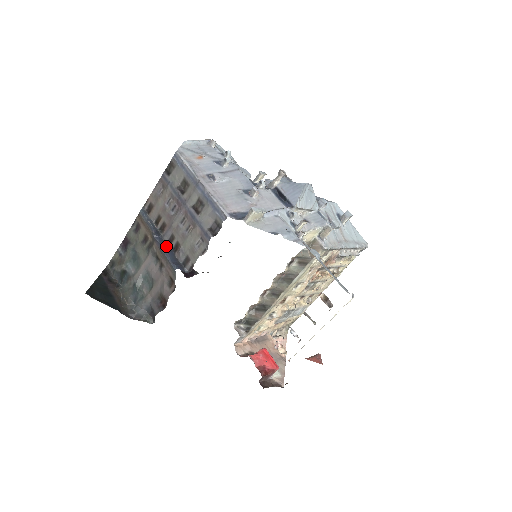
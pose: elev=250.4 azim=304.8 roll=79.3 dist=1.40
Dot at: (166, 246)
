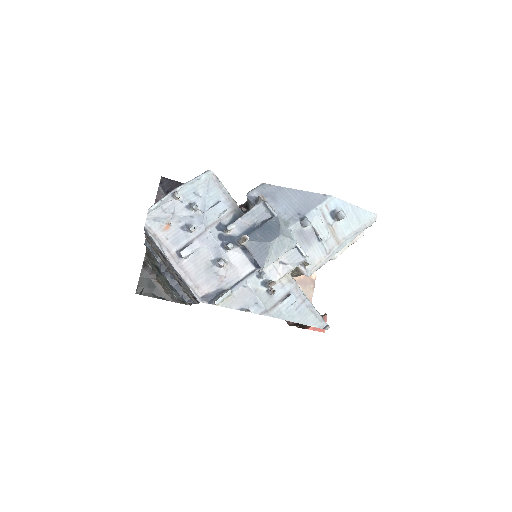
Dot at: (173, 280)
